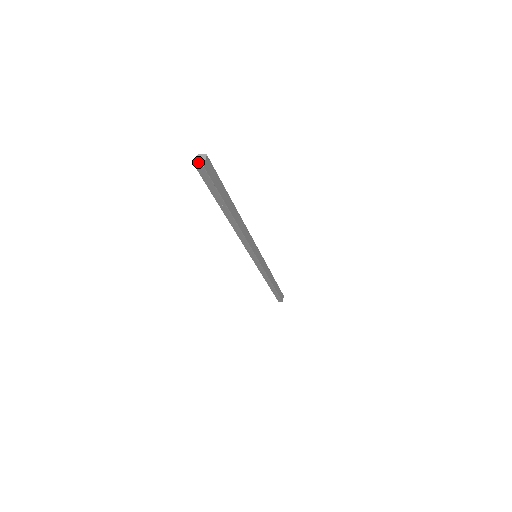
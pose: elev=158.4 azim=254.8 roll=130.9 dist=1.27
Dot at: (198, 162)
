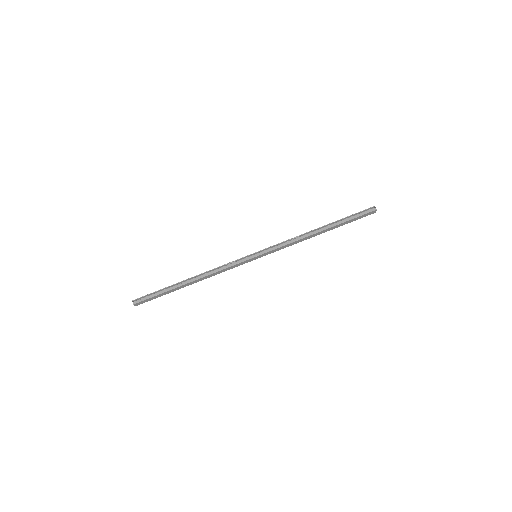
Dot at: (134, 303)
